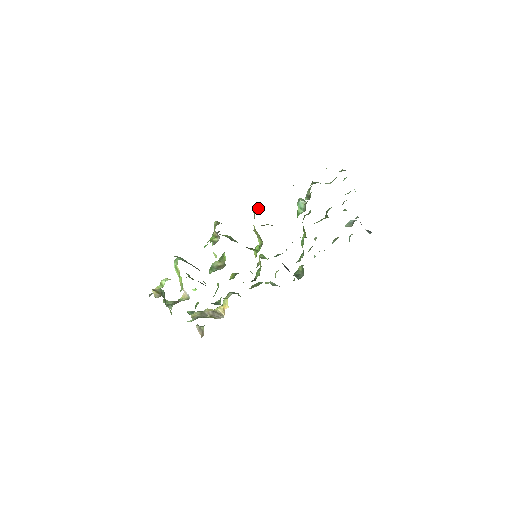
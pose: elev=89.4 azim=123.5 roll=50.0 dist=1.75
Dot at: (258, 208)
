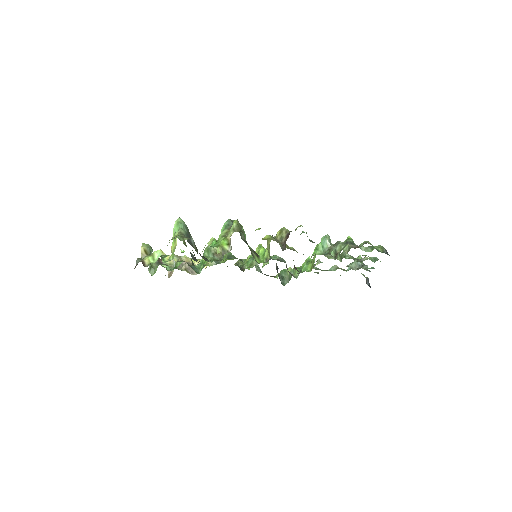
Dot at: (283, 239)
